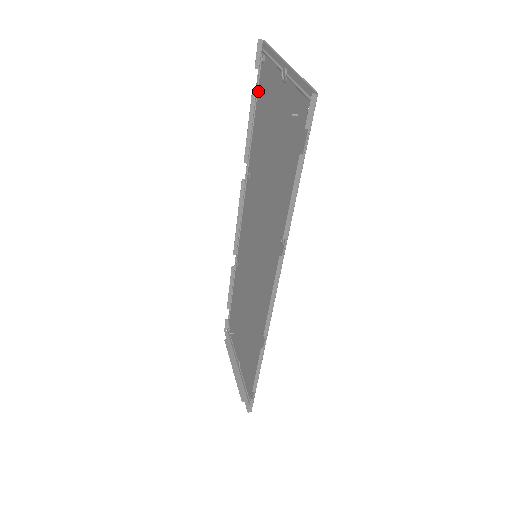
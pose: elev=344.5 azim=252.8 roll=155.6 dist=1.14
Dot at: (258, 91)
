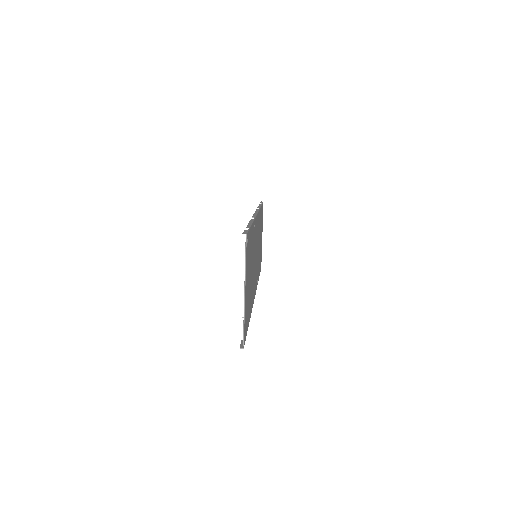
Dot at: (249, 233)
